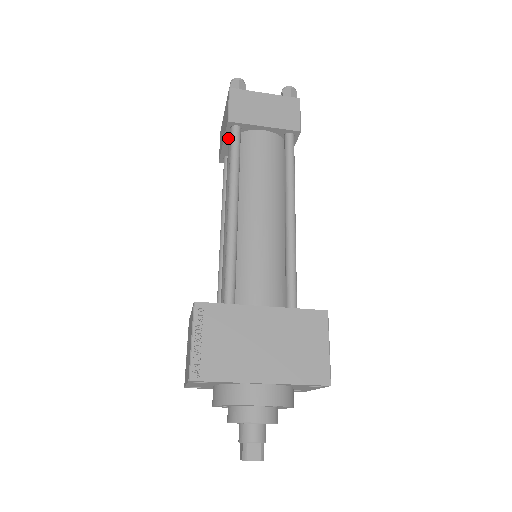
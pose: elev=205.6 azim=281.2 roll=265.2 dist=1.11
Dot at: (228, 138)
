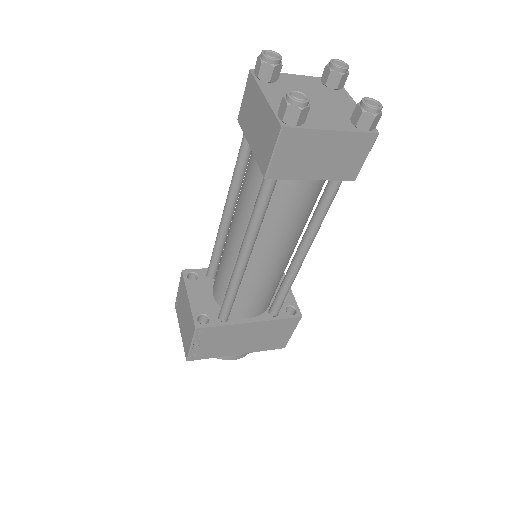
Dot at: occluded
